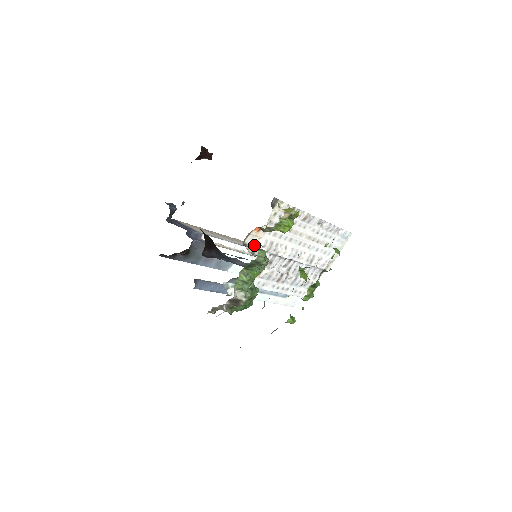
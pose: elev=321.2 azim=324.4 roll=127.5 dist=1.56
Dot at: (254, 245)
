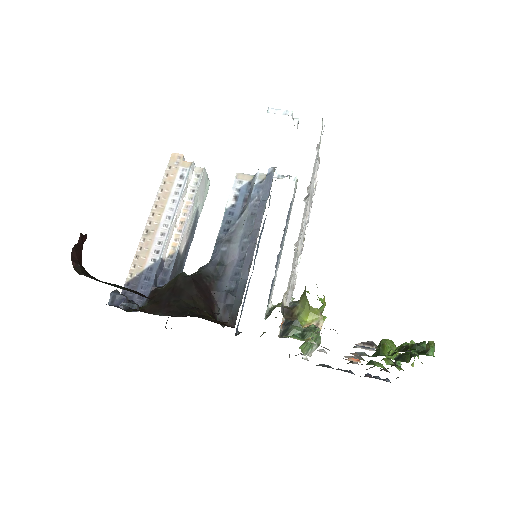
Dot at: (292, 331)
